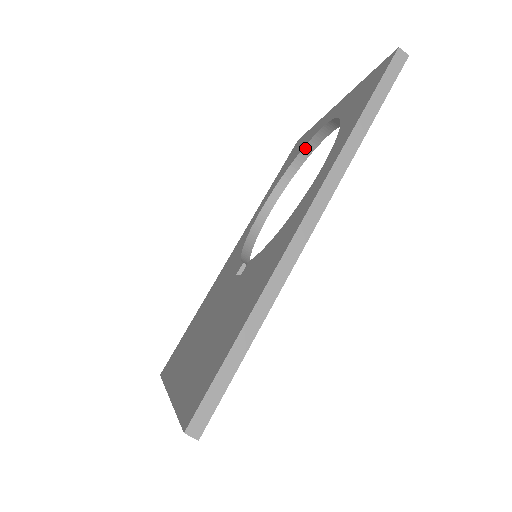
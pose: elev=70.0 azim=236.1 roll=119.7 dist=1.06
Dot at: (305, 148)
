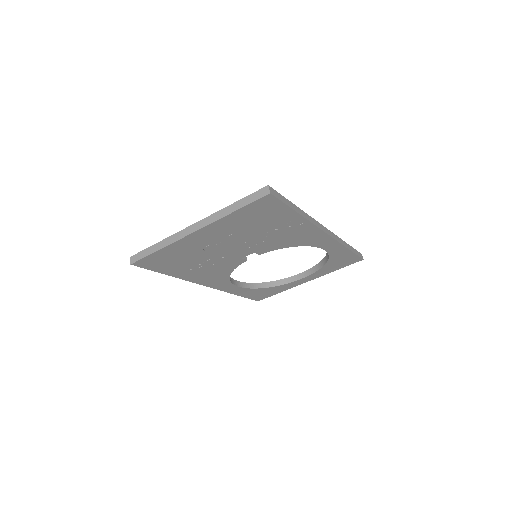
Dot at: (277, 281)
